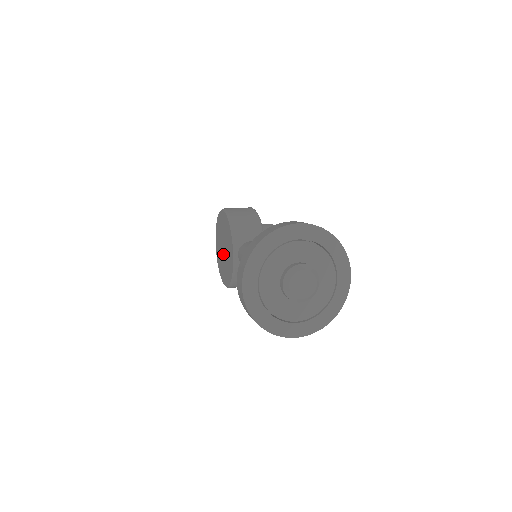
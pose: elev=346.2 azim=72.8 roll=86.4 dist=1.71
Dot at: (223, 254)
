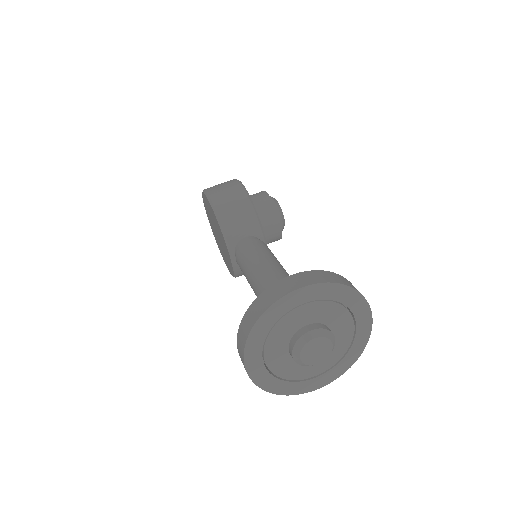
Dot at: occluded
